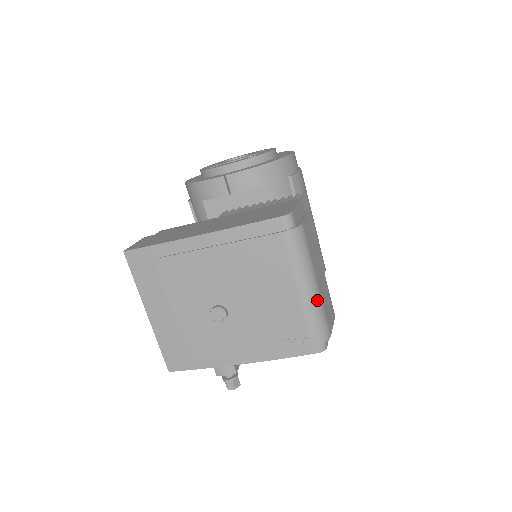
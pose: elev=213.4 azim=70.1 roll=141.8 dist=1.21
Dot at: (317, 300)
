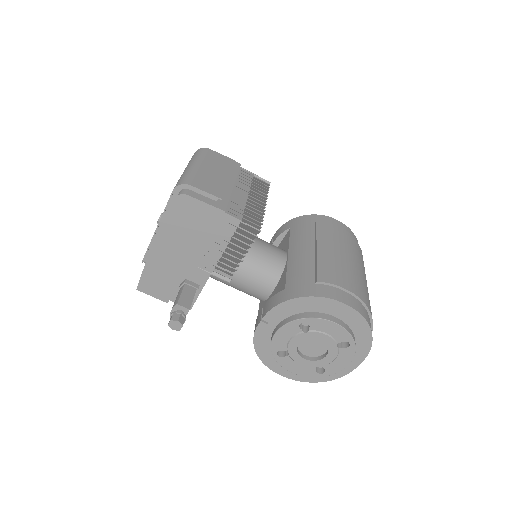
Dot at: (192, 169)
